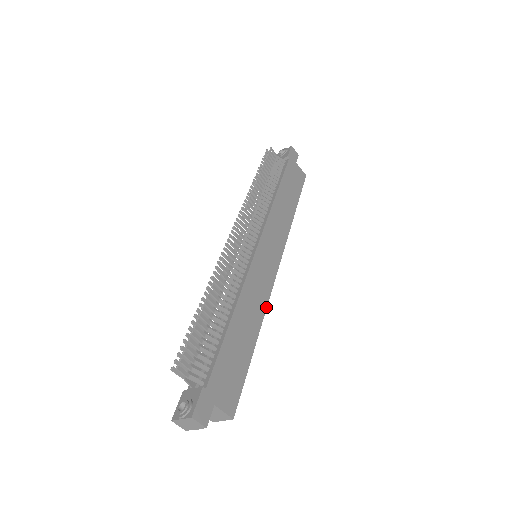
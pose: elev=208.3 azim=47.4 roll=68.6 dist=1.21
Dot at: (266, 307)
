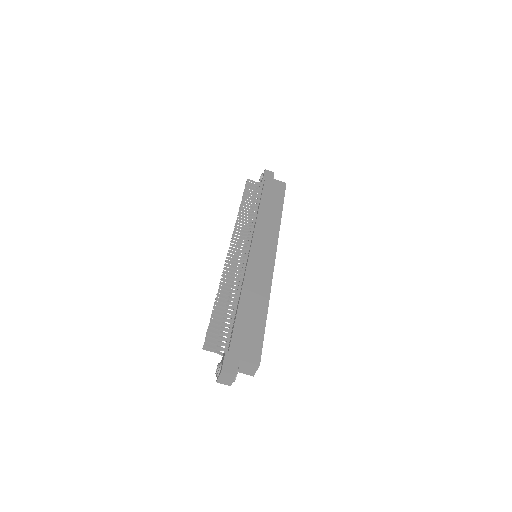
Dot at: (271, 285)
